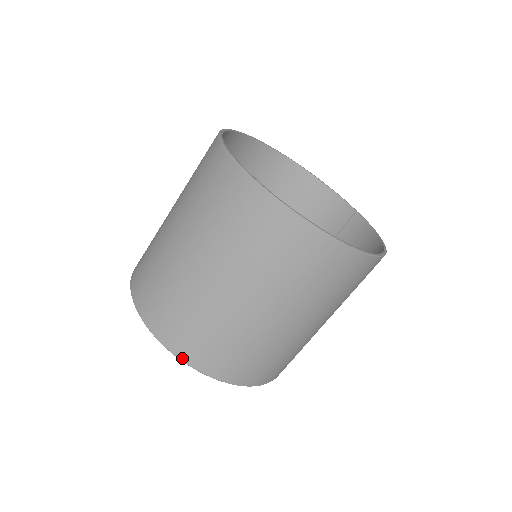
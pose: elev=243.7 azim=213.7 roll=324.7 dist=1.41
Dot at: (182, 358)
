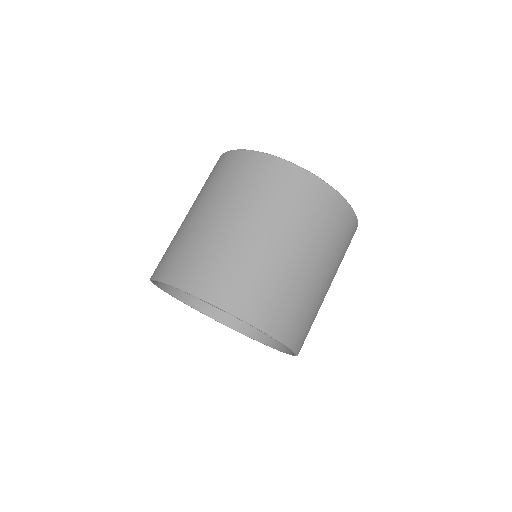
Dot at: (156, 277)
